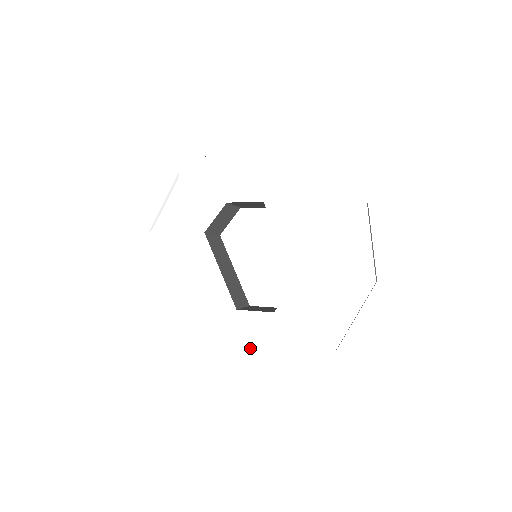
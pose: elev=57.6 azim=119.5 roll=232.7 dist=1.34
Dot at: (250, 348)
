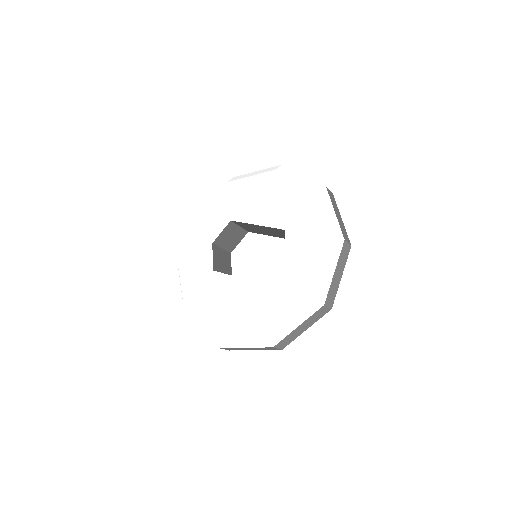
Dot at: (294, 294)
